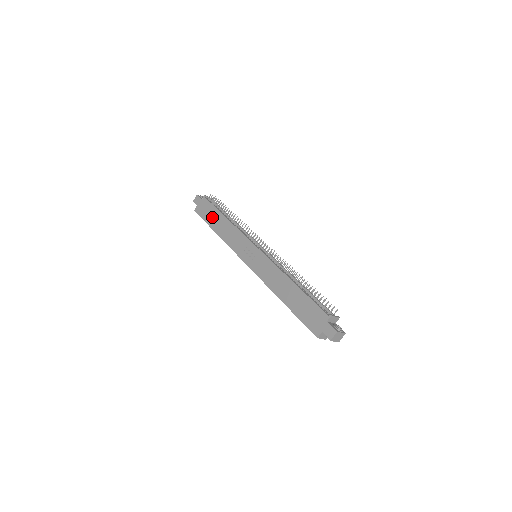
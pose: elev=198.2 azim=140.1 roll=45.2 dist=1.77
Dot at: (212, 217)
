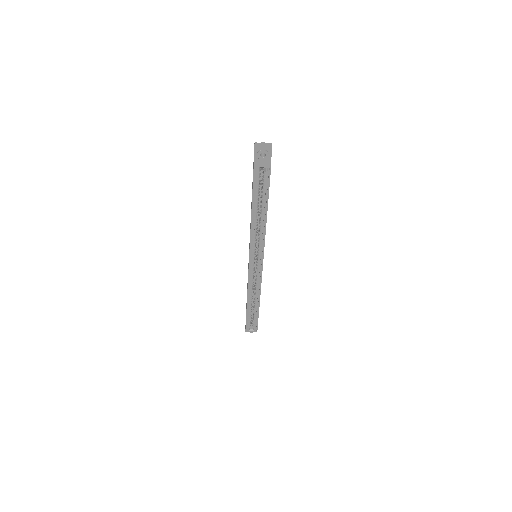
Dot at: occluded
